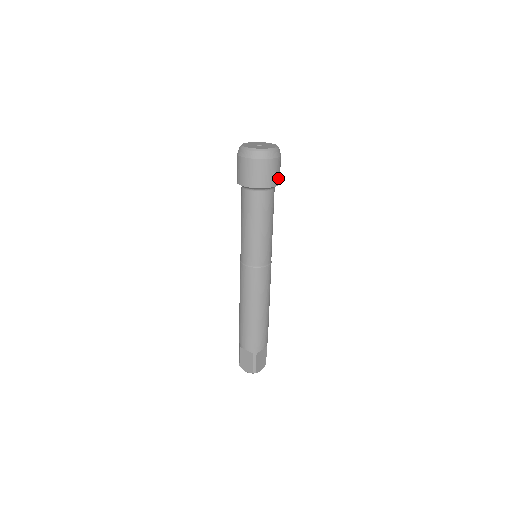
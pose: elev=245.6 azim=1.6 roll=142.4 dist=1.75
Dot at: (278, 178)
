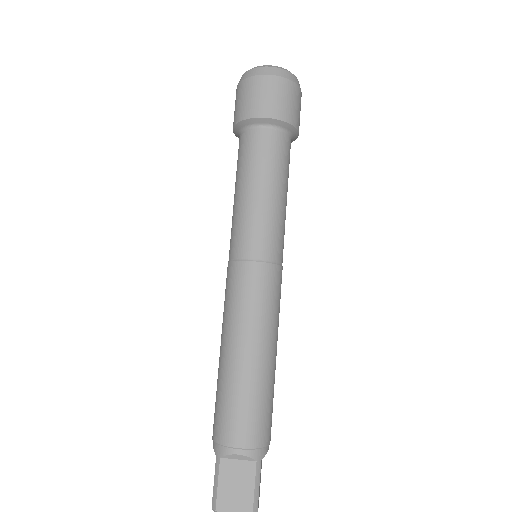
Dot at: (274, 108)
